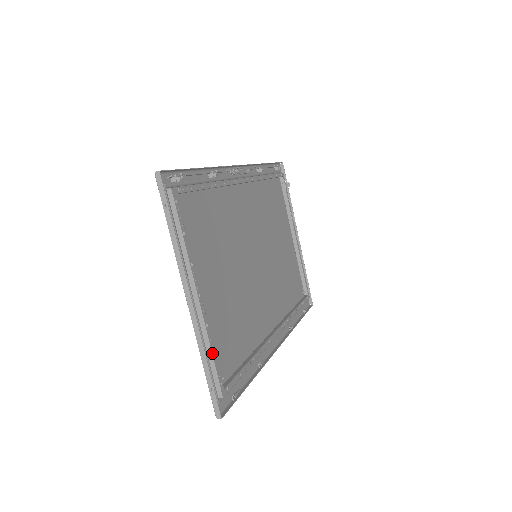
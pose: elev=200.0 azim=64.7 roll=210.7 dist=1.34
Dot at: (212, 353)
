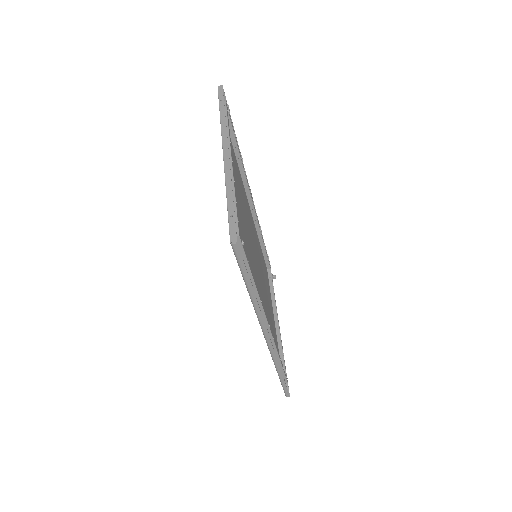
Dot at: (235, 199)
